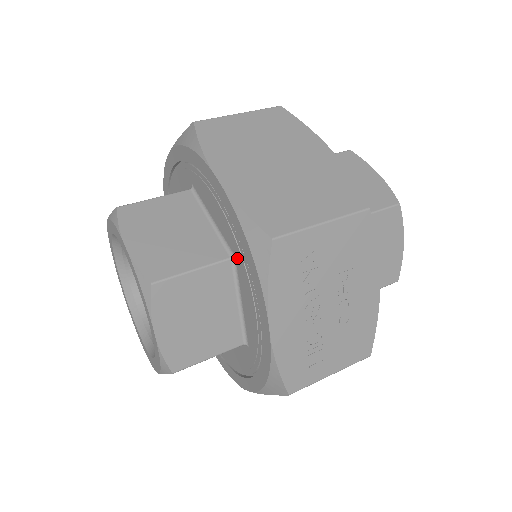
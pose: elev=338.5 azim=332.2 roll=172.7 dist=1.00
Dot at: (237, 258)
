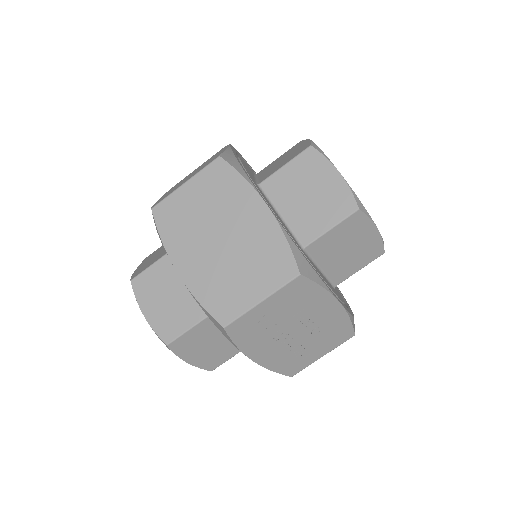
Dot at: occluded
